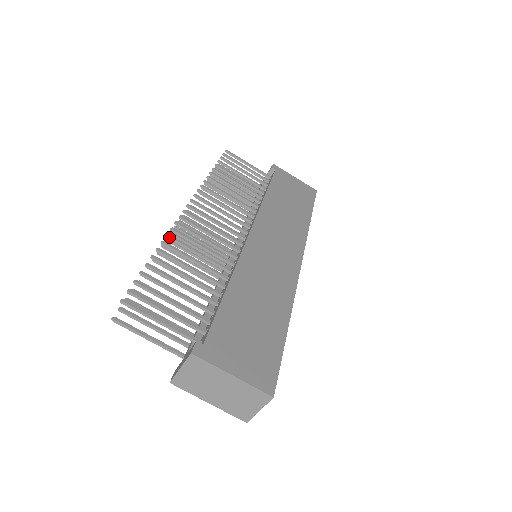
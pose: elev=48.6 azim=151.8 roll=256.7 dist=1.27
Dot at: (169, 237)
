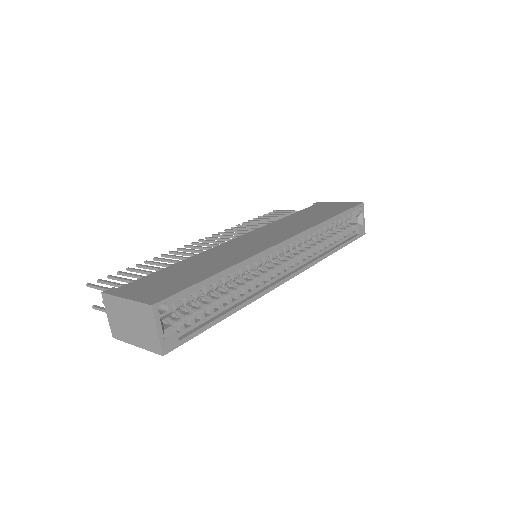
Dot at: (162, 255)
